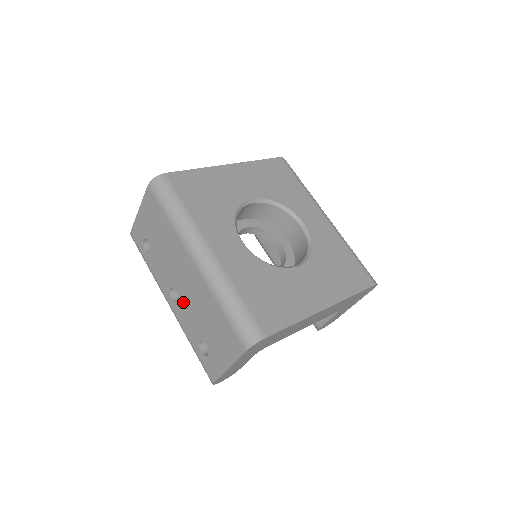
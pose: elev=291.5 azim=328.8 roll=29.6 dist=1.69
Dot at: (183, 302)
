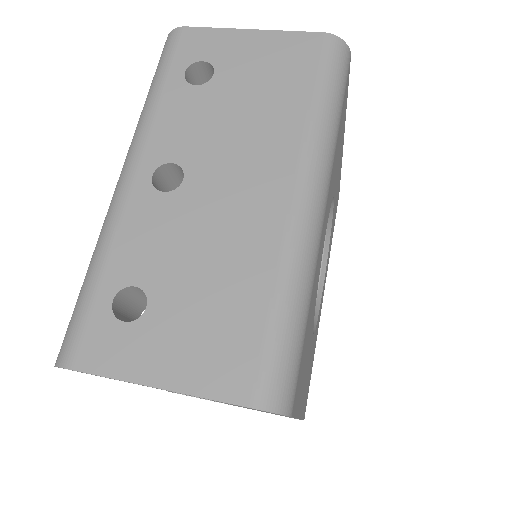
Dot at: (179, 205)
